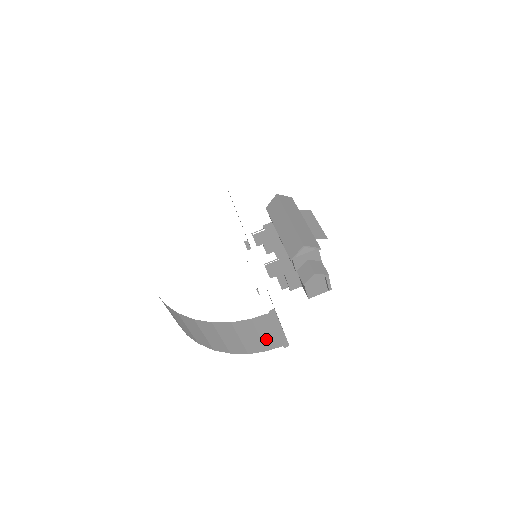
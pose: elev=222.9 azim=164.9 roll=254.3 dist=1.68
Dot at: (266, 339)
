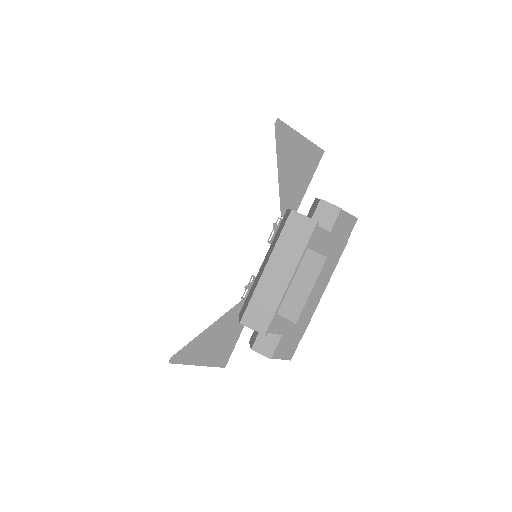
Dot at: occluded
